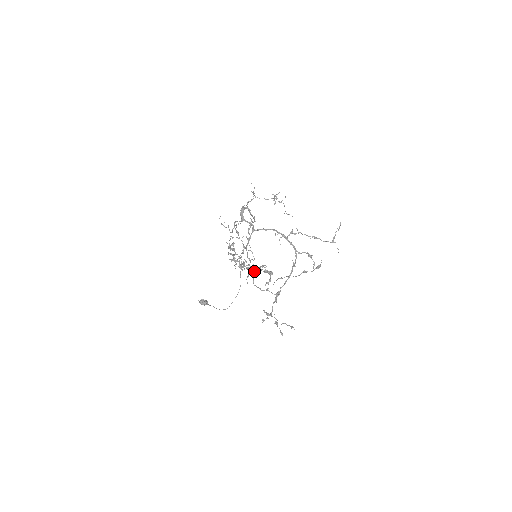
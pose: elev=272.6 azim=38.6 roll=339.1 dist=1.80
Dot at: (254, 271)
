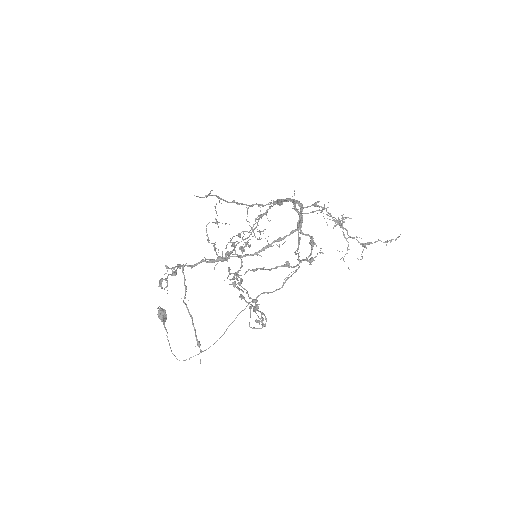
Dot at: (226, 223)
